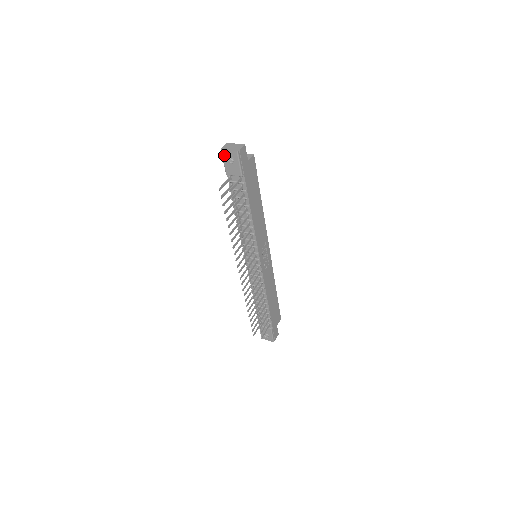
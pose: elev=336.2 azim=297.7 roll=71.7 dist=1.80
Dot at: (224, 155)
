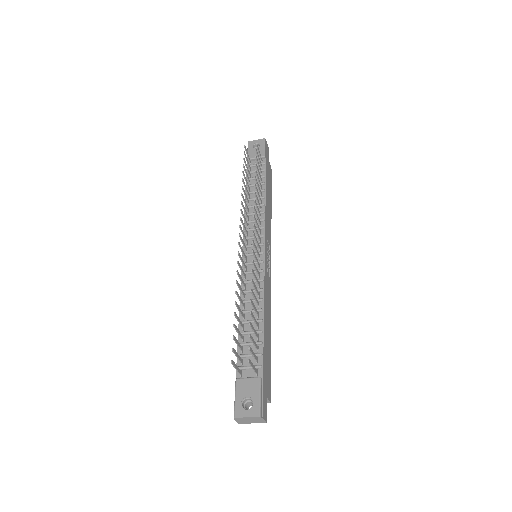
Dot at: (250, 144)
